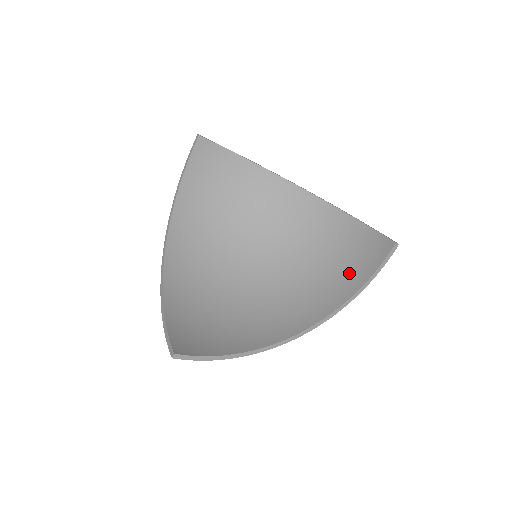
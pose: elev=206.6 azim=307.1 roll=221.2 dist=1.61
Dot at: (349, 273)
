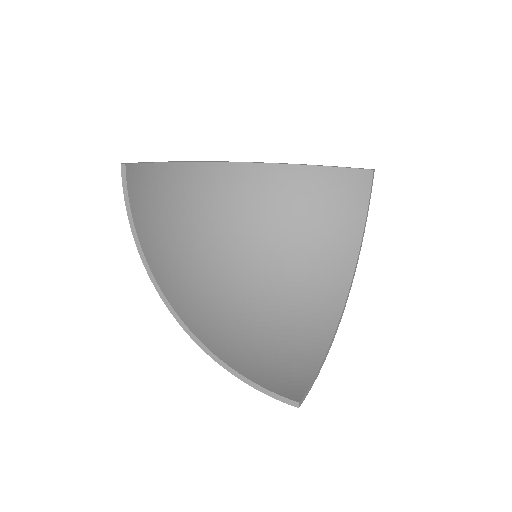
Dot at: (342, 219)
